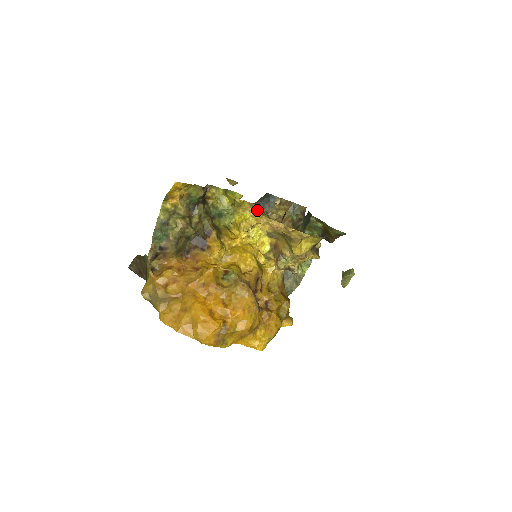
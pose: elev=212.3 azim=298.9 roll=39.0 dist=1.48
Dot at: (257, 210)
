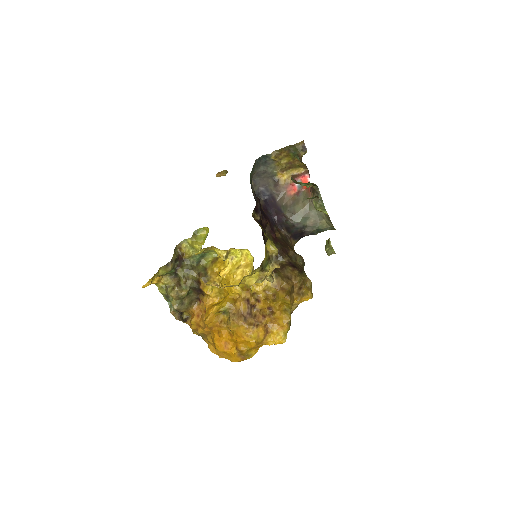
Dot at: occluded
